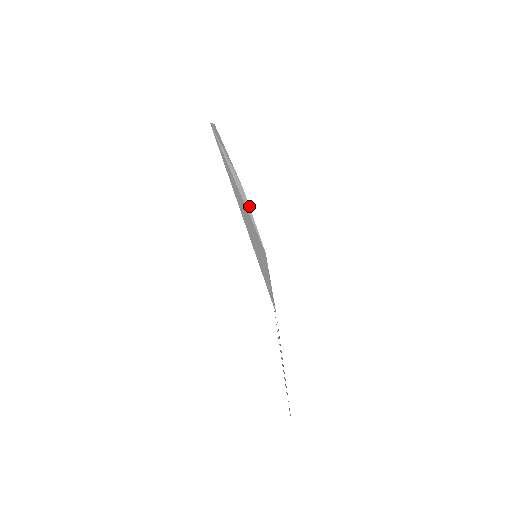
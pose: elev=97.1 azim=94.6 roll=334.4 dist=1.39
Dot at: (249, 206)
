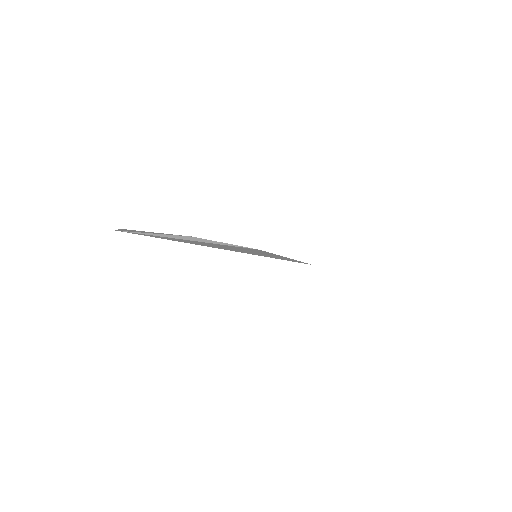
Dot at: (211, 240)
